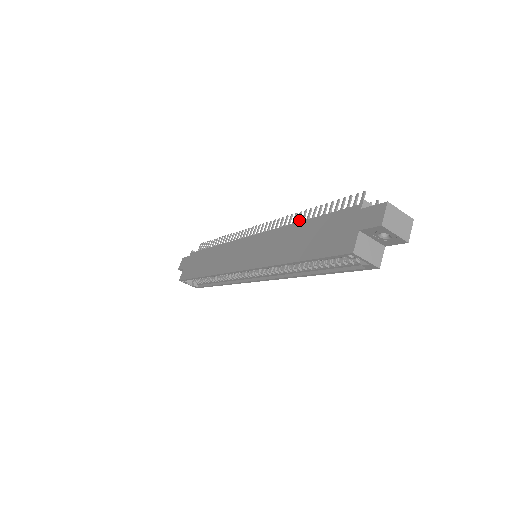
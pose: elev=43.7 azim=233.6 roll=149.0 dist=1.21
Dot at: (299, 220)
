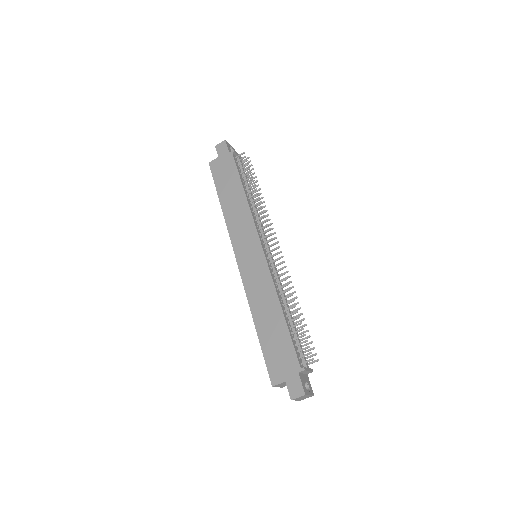
Dot at: (286, 298)
